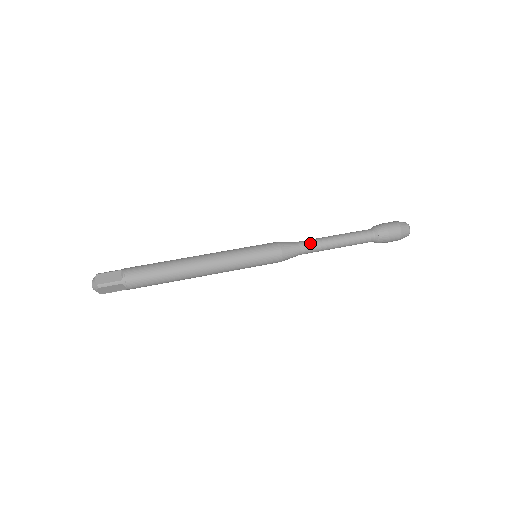
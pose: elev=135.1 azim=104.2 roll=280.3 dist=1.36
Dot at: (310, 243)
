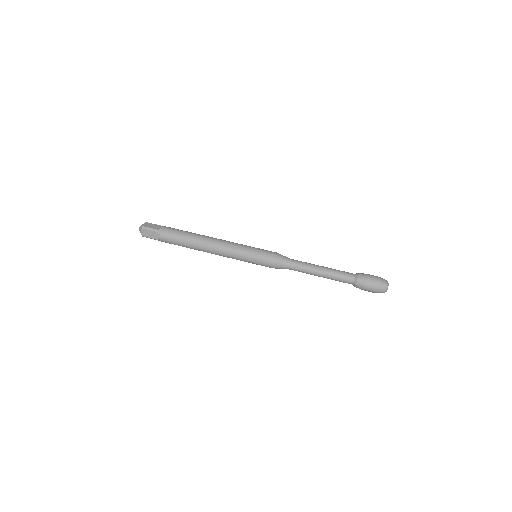
Dot at: (300, 262)
